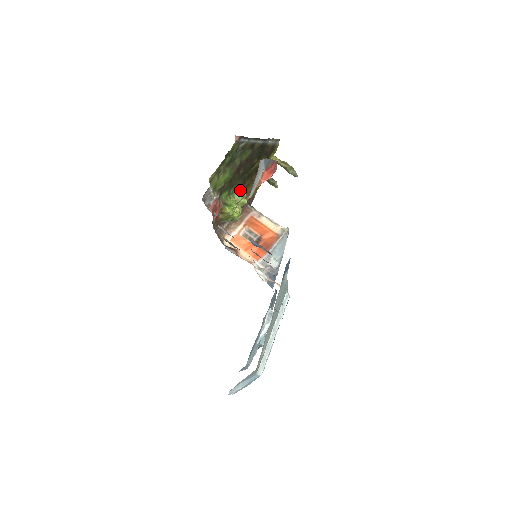
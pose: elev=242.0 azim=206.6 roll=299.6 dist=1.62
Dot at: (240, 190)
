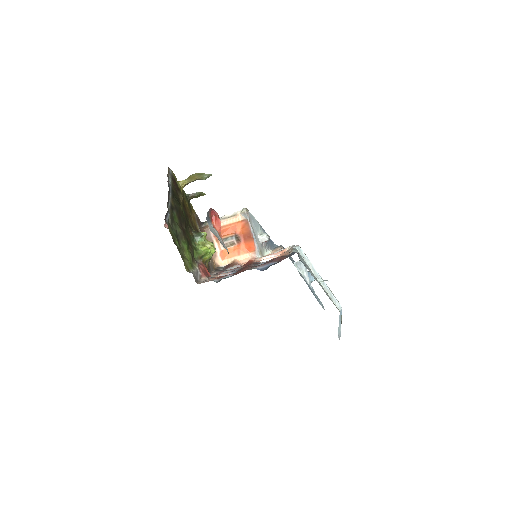
Dot at: (196, 235)
